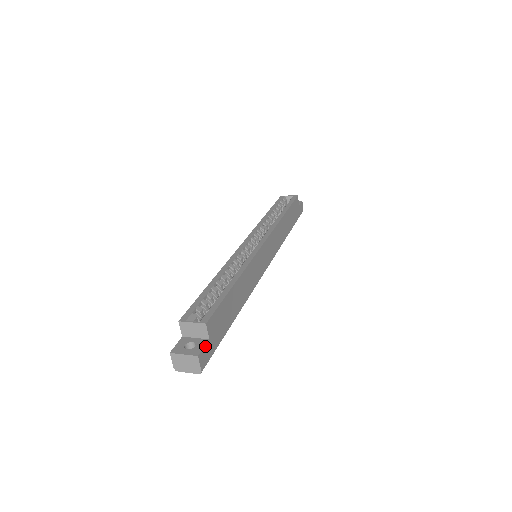
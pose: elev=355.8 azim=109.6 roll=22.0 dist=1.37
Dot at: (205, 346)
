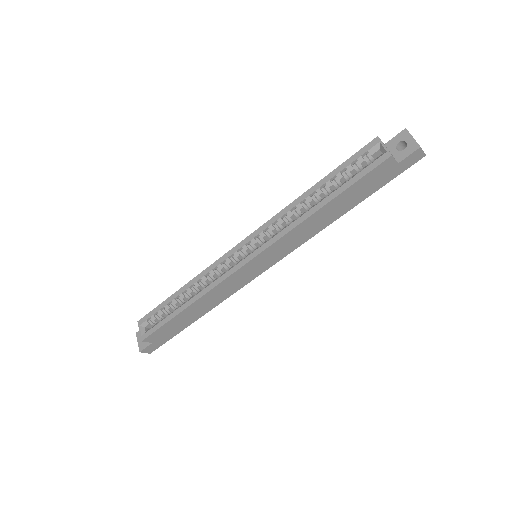
Dot at: (148, 346)
